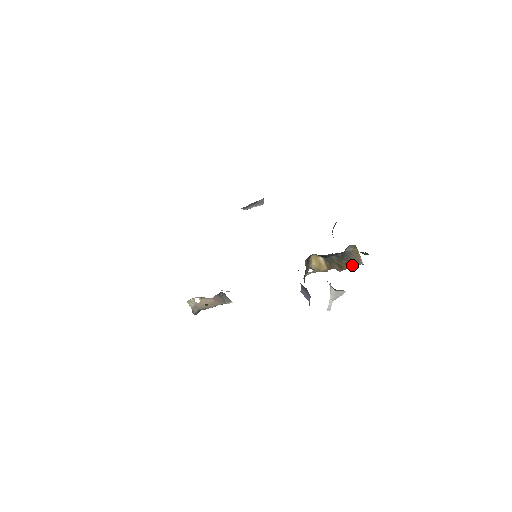
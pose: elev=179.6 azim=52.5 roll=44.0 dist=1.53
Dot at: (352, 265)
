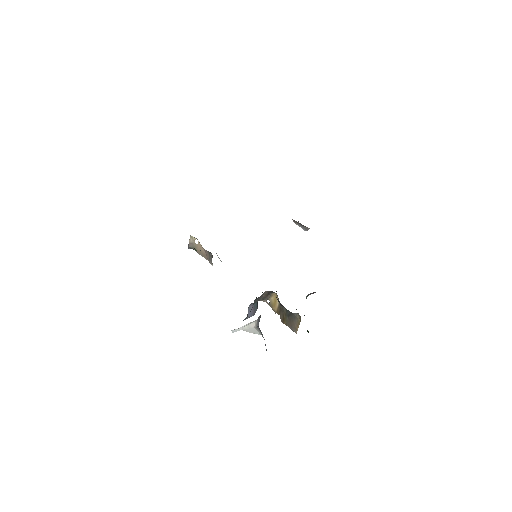
Dot at: (290, 326)
